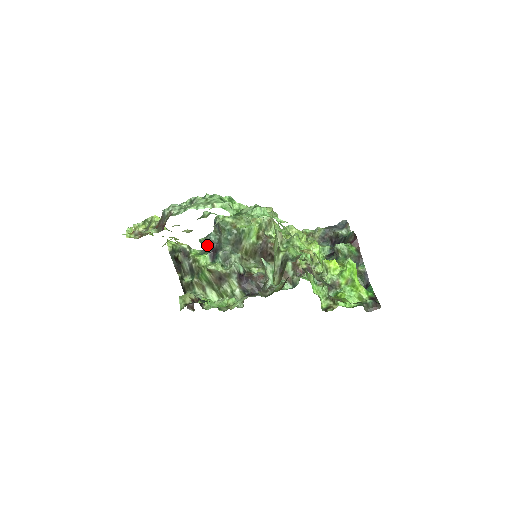
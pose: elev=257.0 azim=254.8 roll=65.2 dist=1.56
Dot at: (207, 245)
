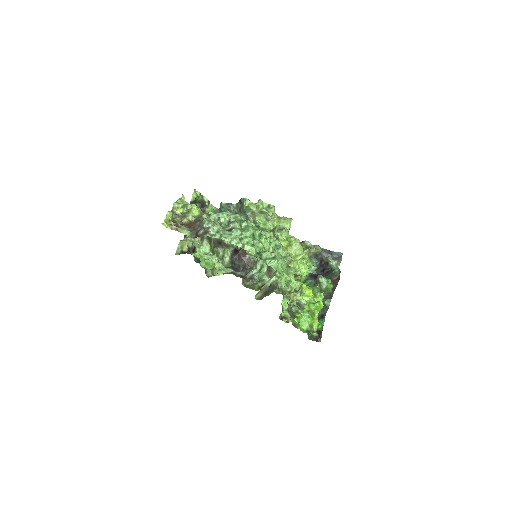
Dot at: (224, 211)
